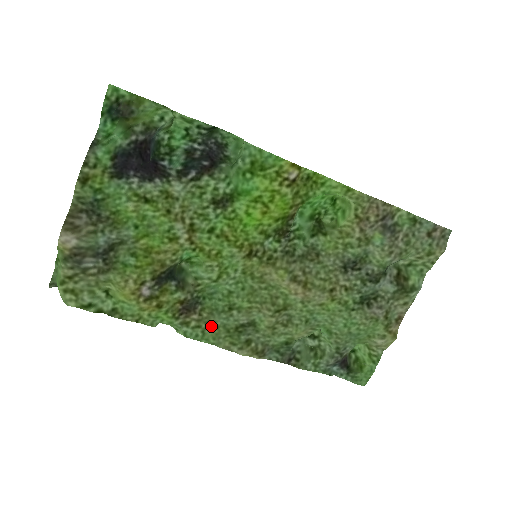
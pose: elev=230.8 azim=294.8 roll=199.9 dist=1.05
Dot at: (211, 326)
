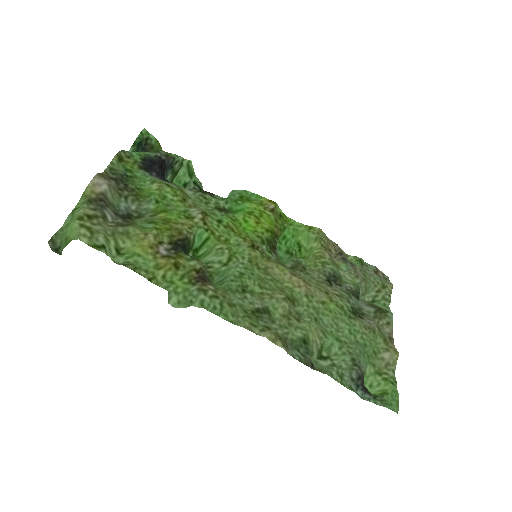
Dot at: (228, 301)
